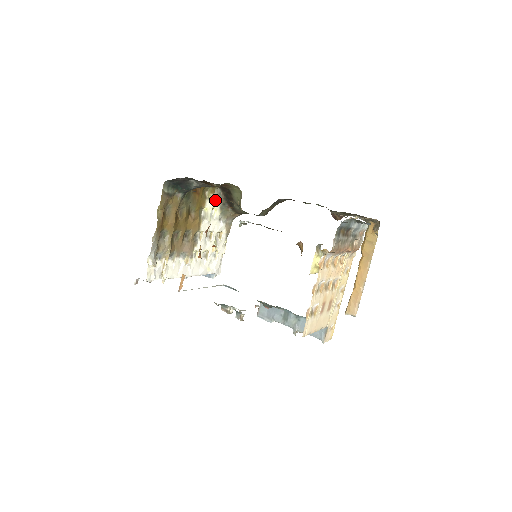
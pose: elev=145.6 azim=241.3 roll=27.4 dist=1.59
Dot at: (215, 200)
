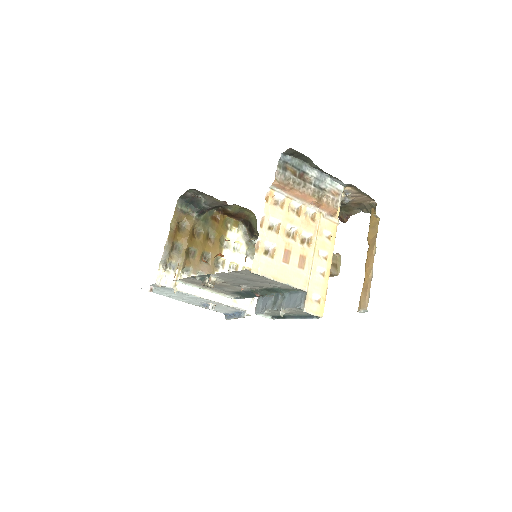
Dot at: (239, 234)
